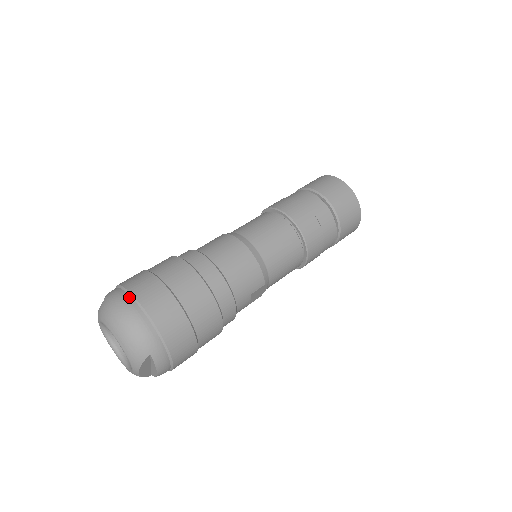
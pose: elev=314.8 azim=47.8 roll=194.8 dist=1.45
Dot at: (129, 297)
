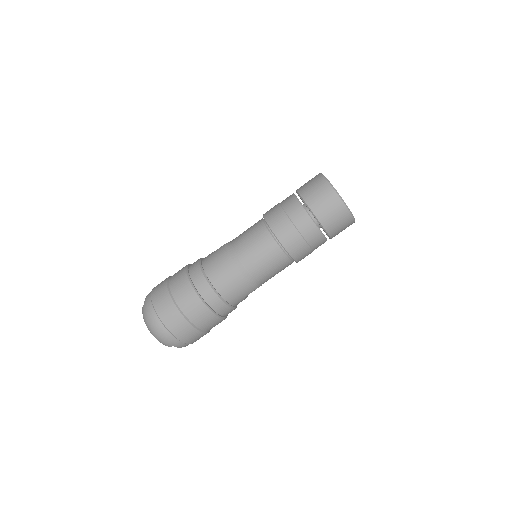
Dot at: (154, 313)
